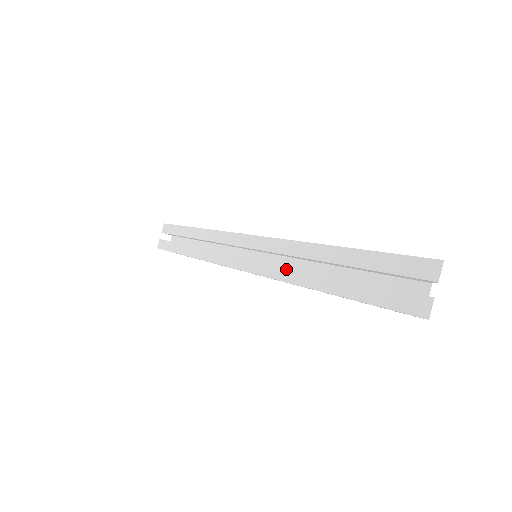
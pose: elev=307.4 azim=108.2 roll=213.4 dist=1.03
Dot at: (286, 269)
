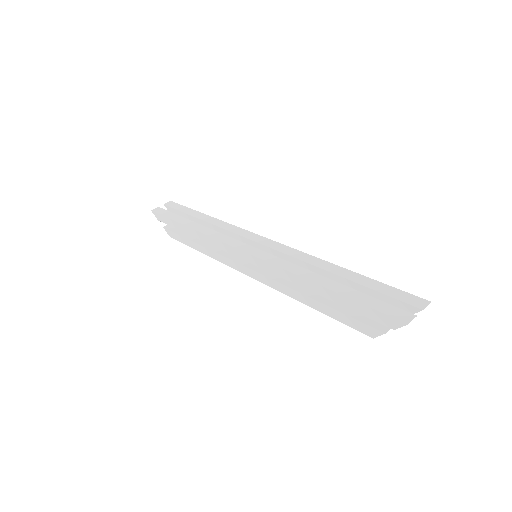
Dot at: (295, 266)
